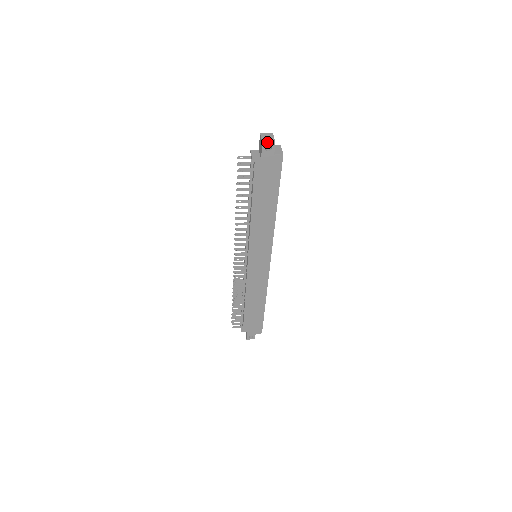
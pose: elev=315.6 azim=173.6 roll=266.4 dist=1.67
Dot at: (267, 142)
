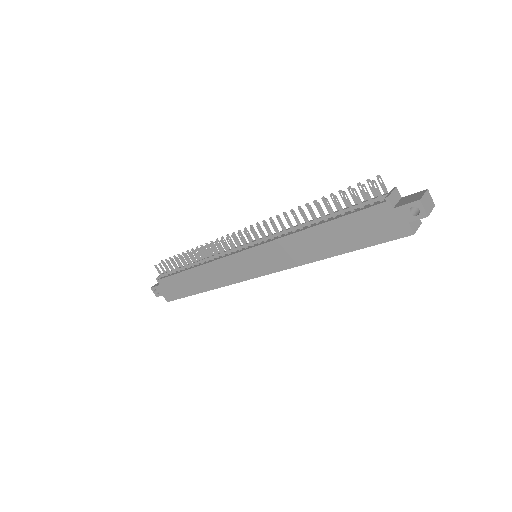
Dot at: (423, 206)
